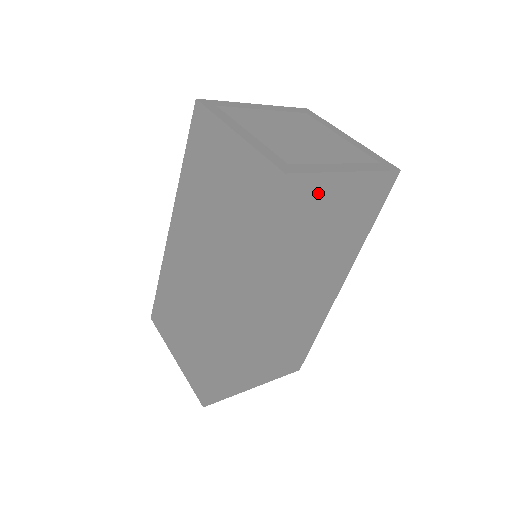
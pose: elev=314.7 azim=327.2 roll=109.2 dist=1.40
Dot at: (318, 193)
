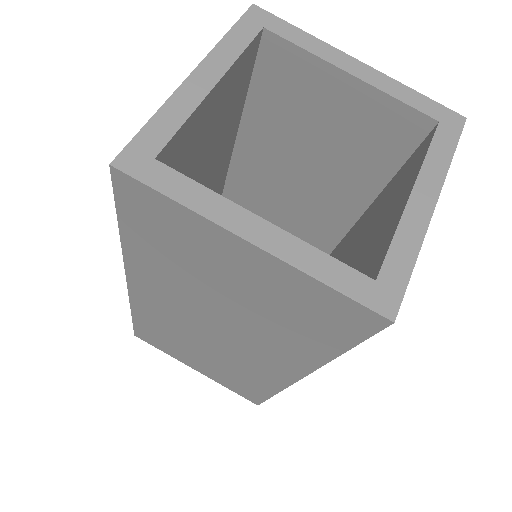
Dot at: occluded
